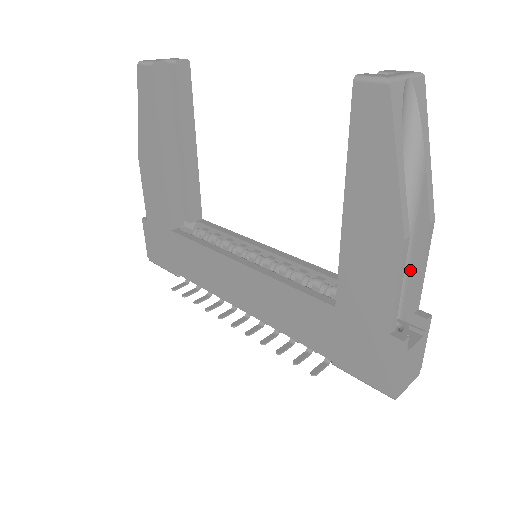
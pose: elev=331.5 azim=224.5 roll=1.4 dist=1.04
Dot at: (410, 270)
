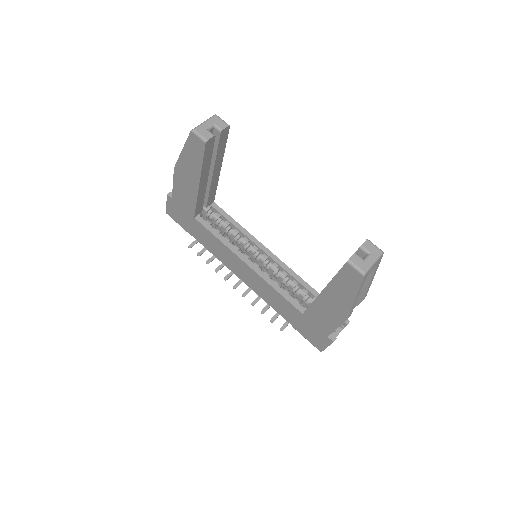
Dot at: occluded
